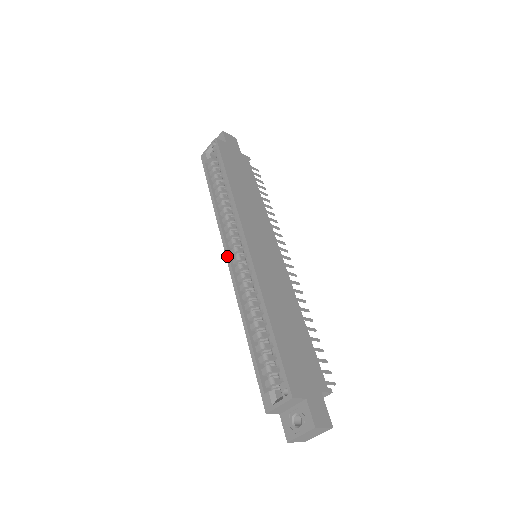
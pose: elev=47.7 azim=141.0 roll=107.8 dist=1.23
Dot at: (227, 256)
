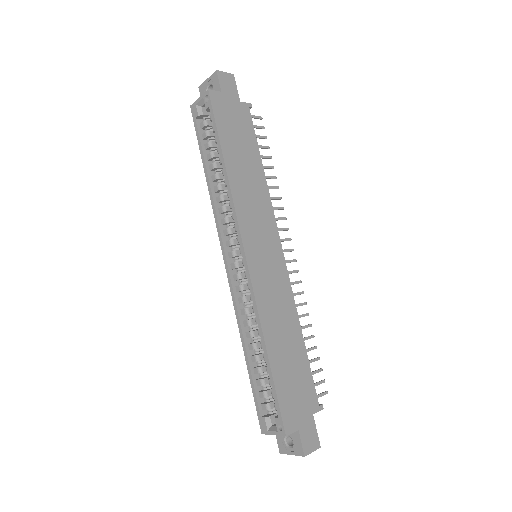
Dot at: (225, 260)
